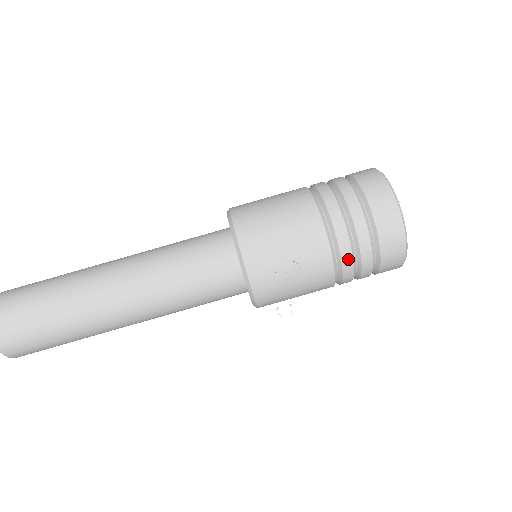
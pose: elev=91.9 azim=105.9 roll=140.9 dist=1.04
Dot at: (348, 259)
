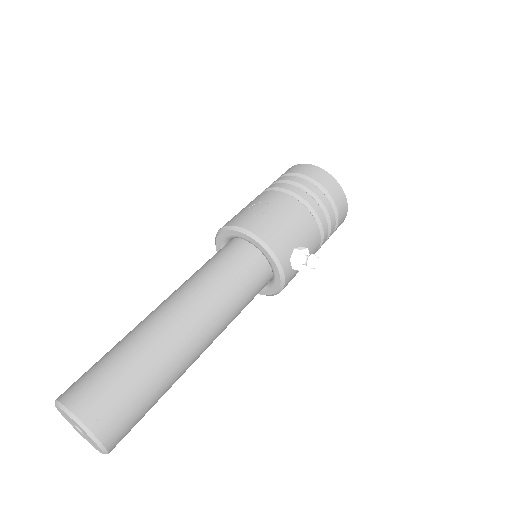
Dot at: (286, 186)
